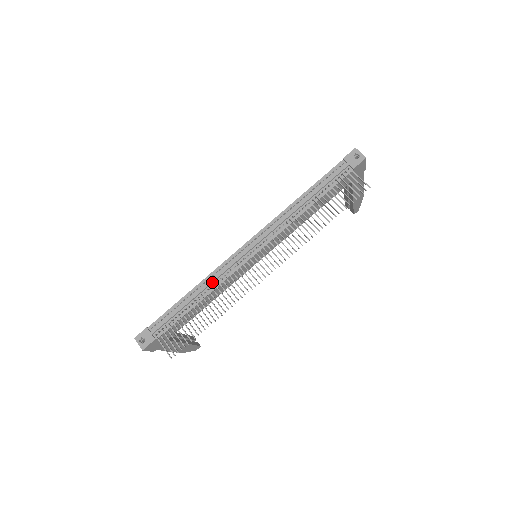
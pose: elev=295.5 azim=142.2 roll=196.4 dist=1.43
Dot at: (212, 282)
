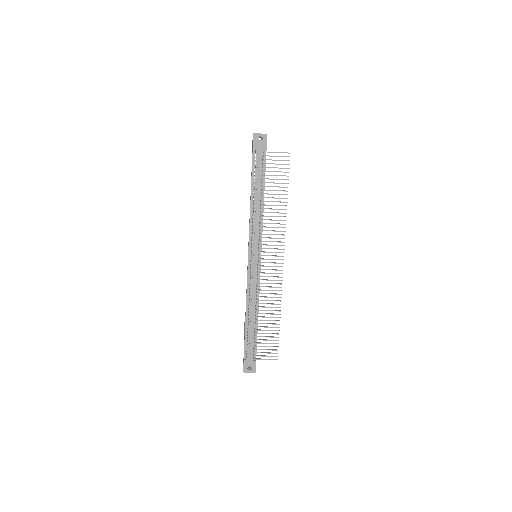
Dot at: (253, 300)
